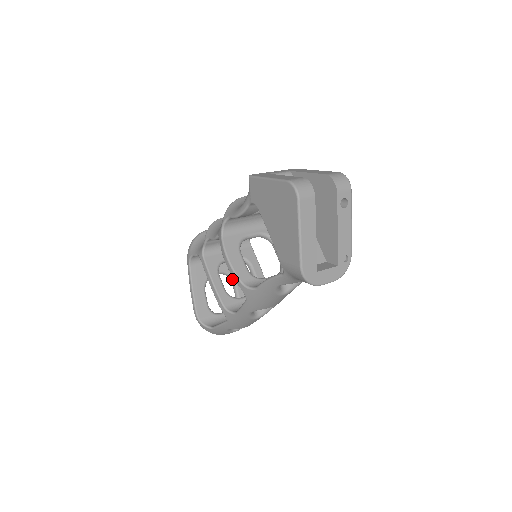
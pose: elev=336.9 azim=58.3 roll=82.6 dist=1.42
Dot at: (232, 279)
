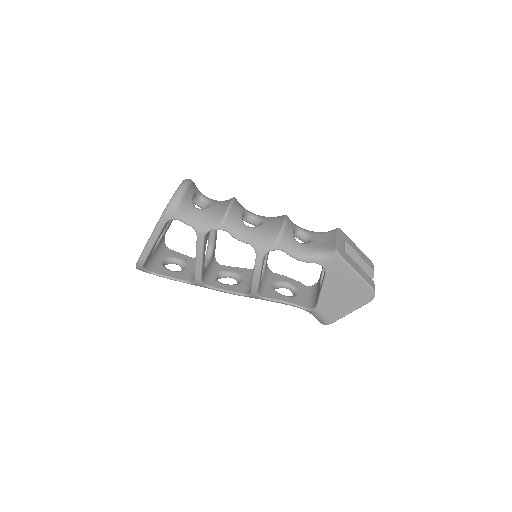
Dot at: occluded
